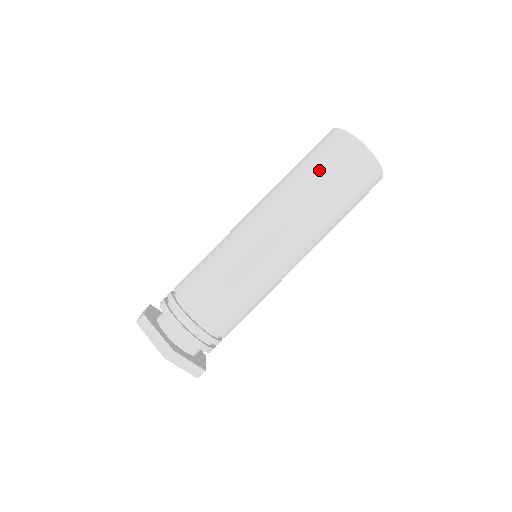
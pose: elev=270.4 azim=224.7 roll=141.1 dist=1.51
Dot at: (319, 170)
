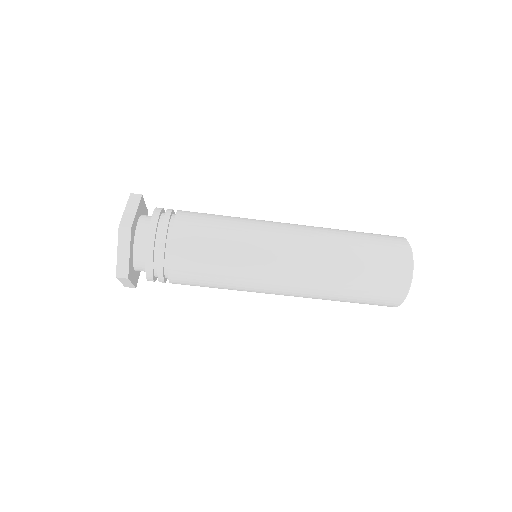
Dot at: (364, 276)
